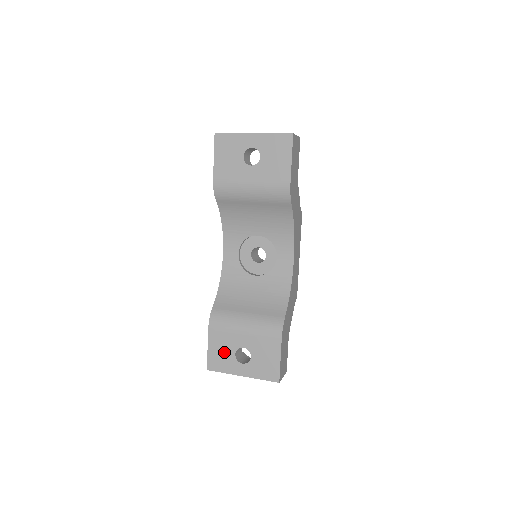
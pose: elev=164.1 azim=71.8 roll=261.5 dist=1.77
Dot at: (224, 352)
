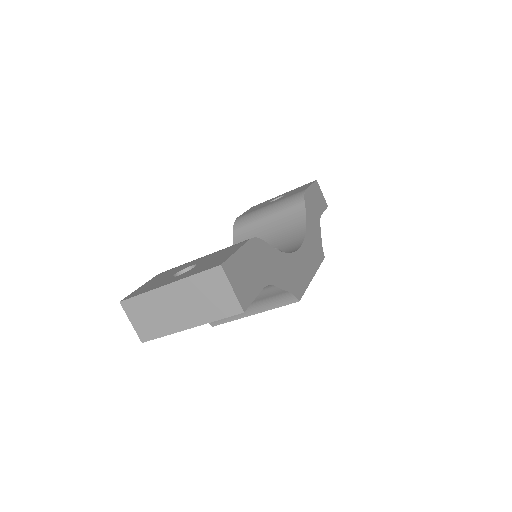
Dot at: (160, 279)
